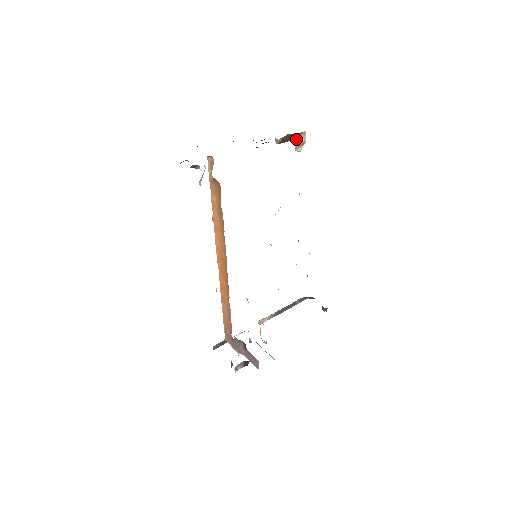
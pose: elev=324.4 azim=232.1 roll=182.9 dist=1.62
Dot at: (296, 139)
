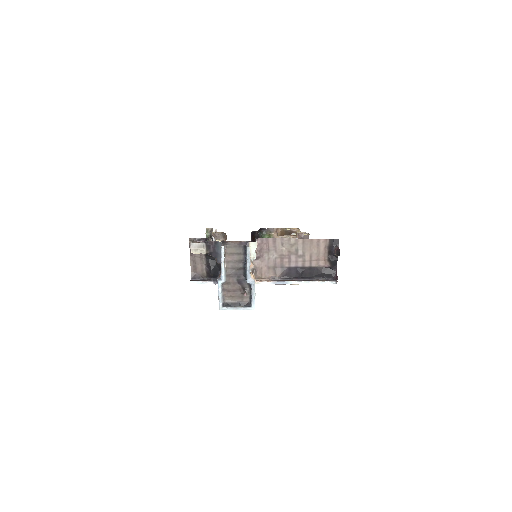
Dot at: (296, 236)
